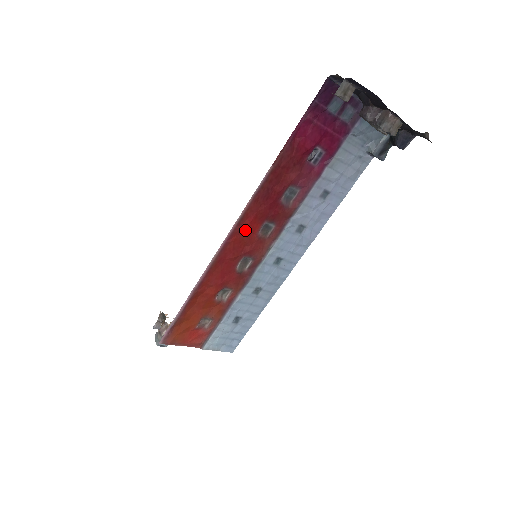
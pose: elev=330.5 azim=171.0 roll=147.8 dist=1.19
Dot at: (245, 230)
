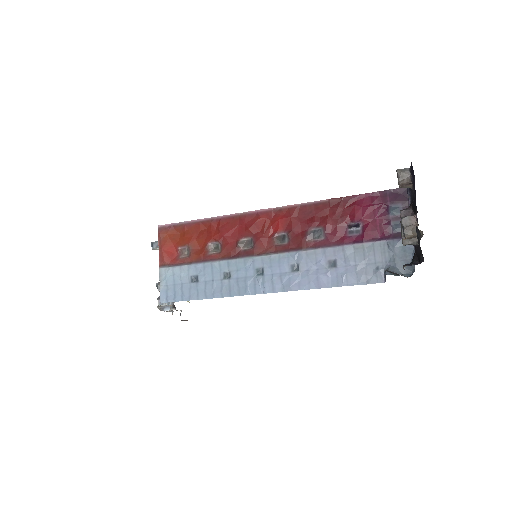
Dot at: (273, 221)
